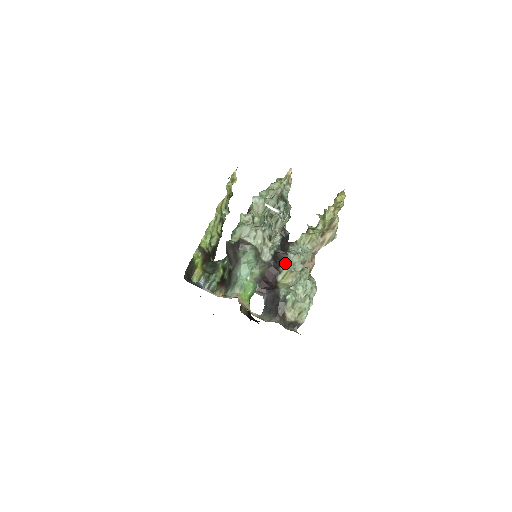
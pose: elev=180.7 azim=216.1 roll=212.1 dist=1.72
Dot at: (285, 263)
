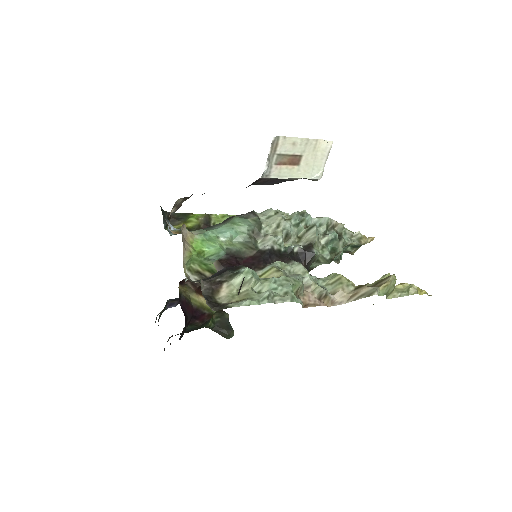
Dot at: occluded
